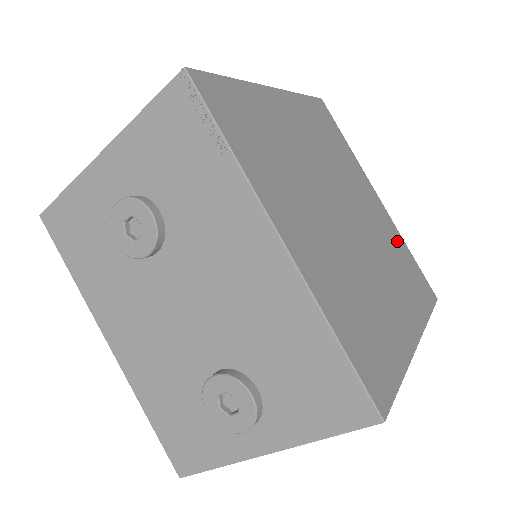
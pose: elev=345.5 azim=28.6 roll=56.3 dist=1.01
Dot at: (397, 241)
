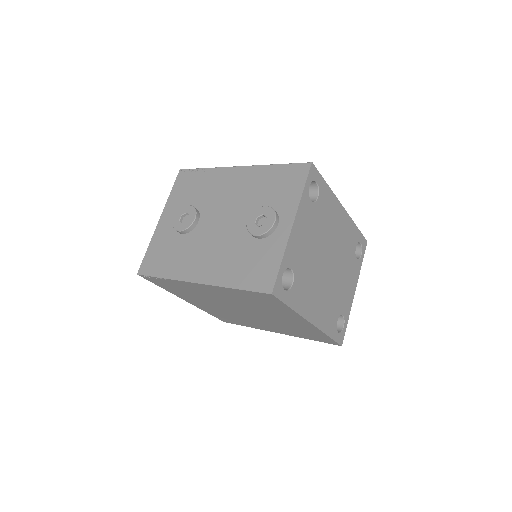
Dot at: occluded
